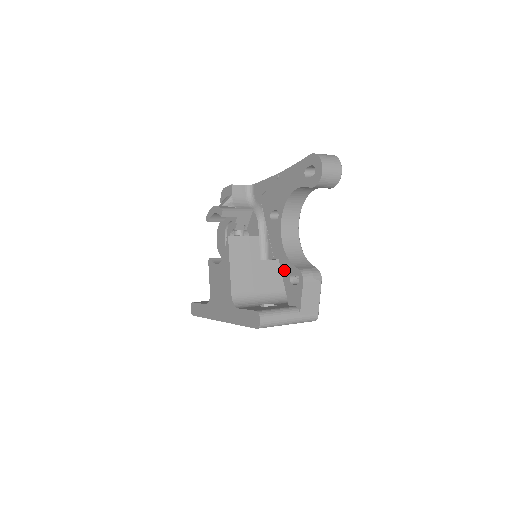
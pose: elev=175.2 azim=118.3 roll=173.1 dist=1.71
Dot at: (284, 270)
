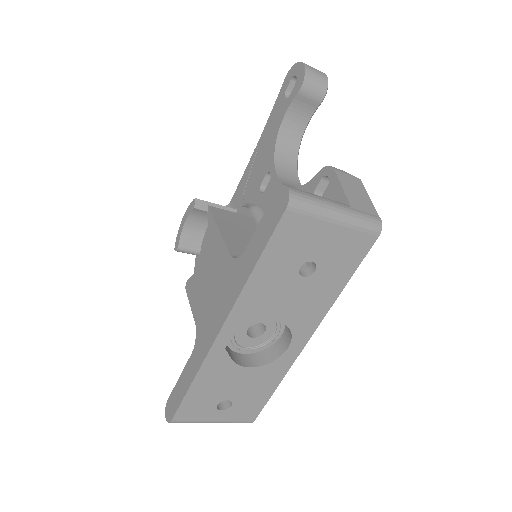
Dot at: occluded
